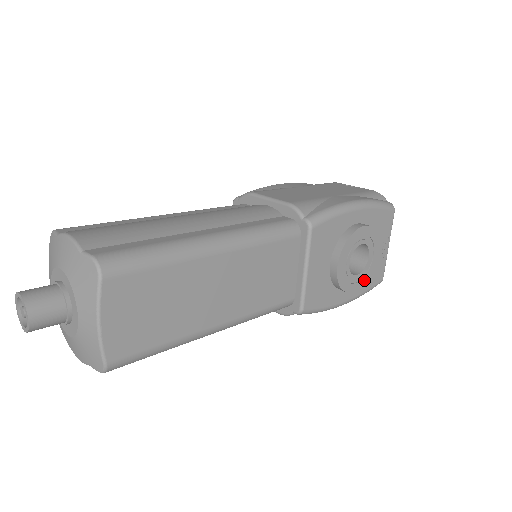
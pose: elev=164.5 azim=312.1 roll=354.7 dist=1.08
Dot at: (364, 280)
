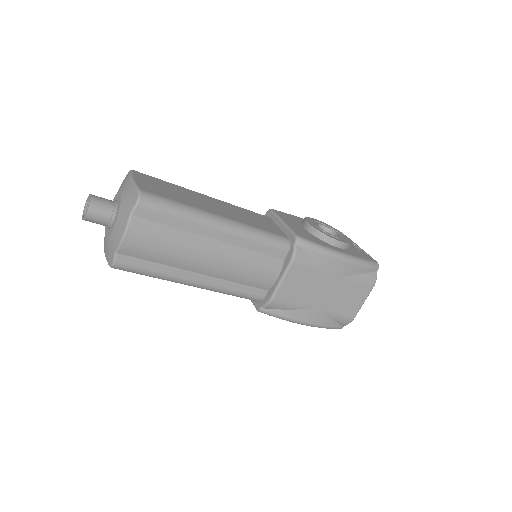
Dot at: (346, 242)
